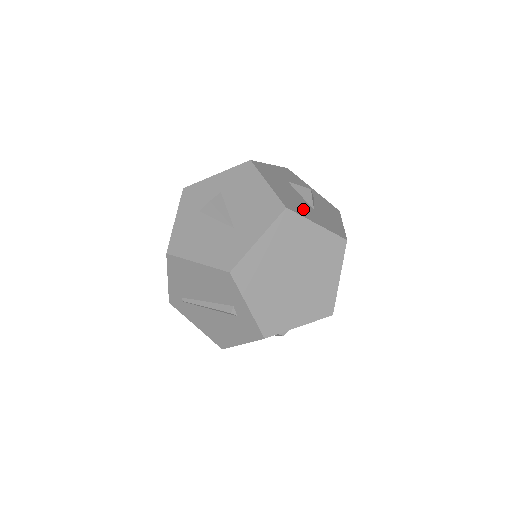
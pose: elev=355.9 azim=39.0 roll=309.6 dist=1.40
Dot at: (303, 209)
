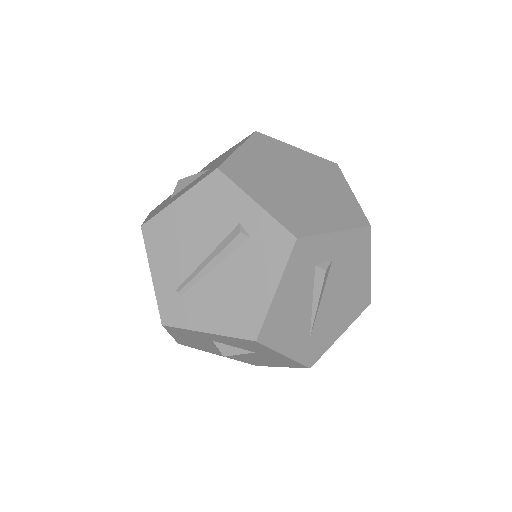
Dot at: occluded
